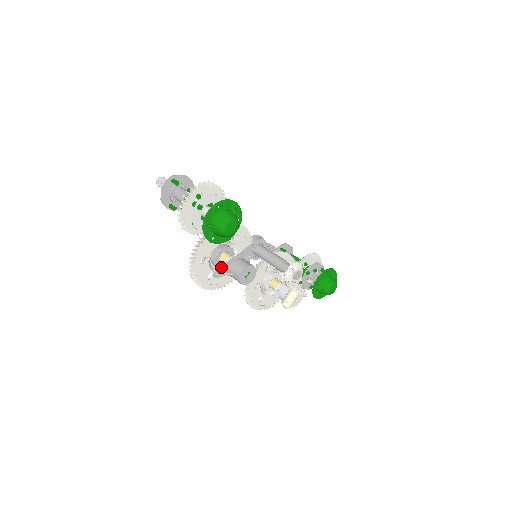
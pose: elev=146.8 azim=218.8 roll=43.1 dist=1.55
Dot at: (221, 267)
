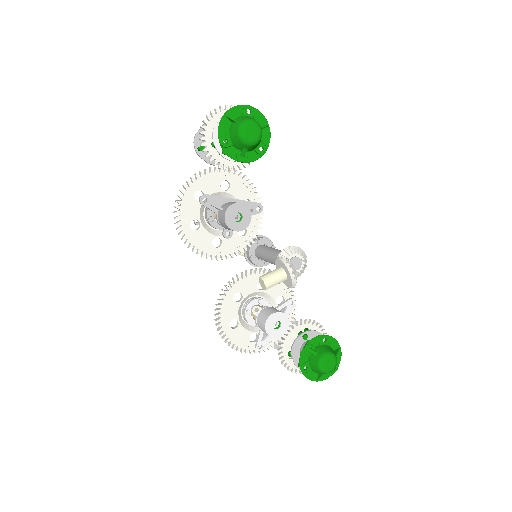
Dot at: (214, 195)
